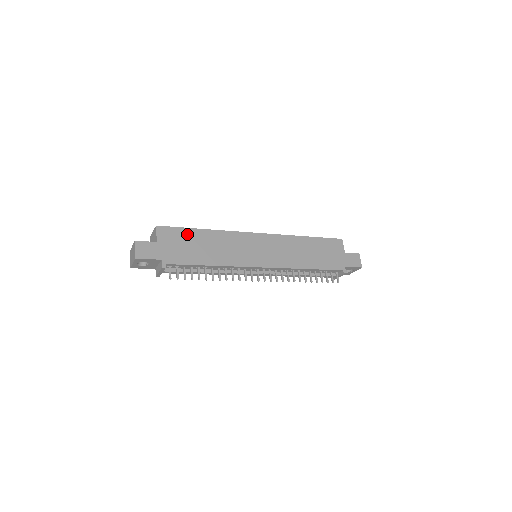
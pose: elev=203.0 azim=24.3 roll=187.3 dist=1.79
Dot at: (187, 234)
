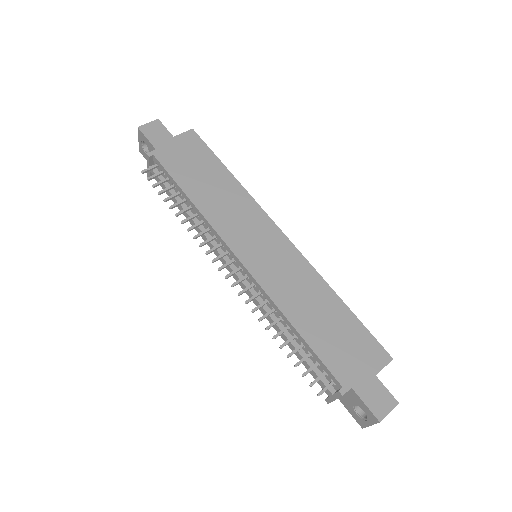
Dot at: (209, 159)
